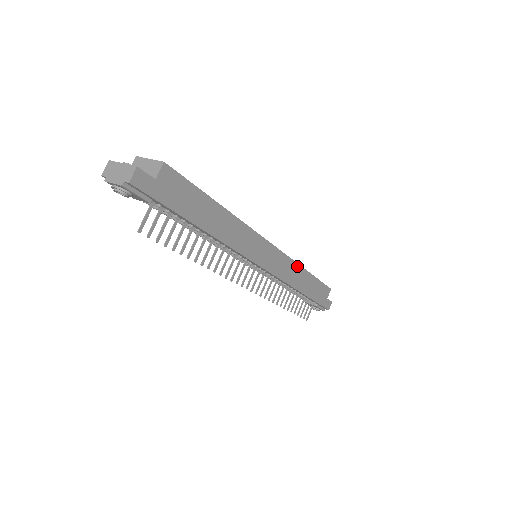
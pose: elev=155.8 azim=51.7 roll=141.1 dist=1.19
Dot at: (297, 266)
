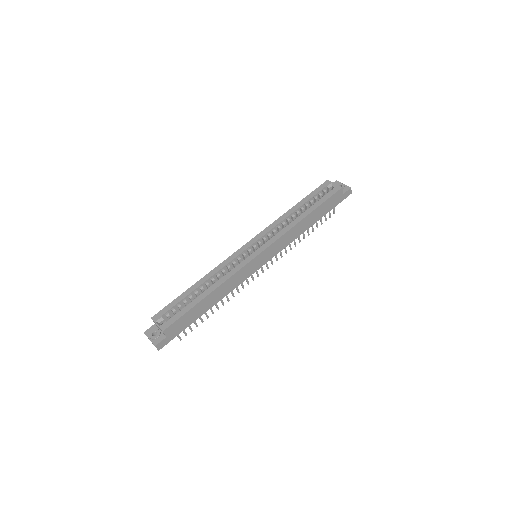
Dot at: (292, 229)
